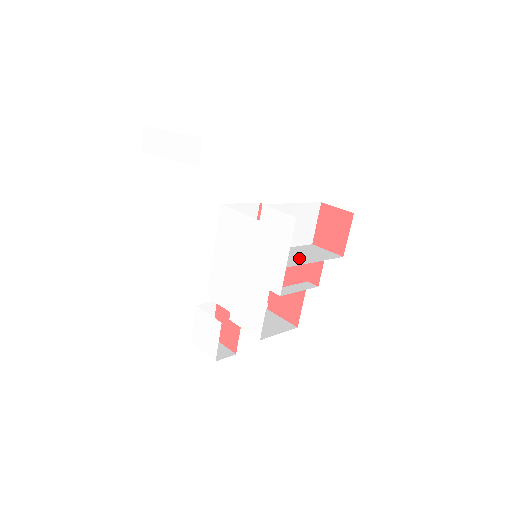
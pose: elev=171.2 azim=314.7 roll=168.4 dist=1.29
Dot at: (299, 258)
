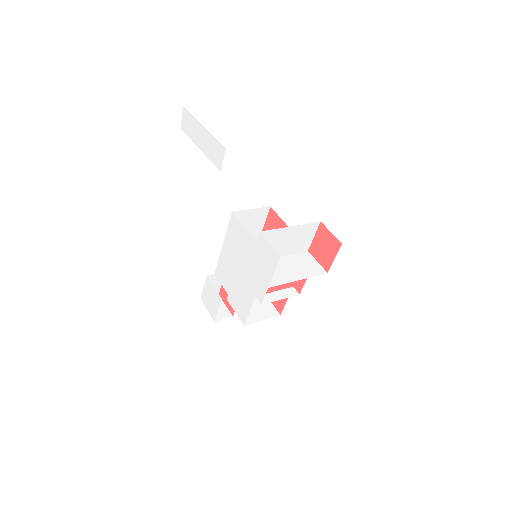
Dot at: (286, 274)
